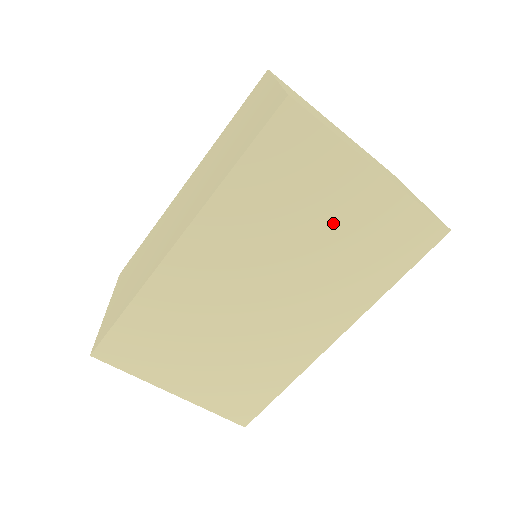
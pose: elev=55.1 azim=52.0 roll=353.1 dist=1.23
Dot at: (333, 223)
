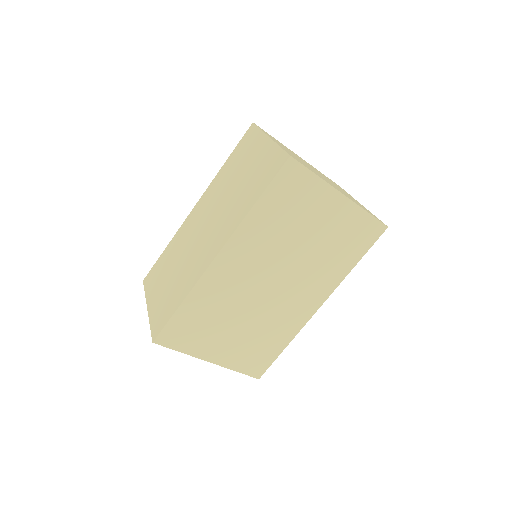
Dot at: (317, 231)
